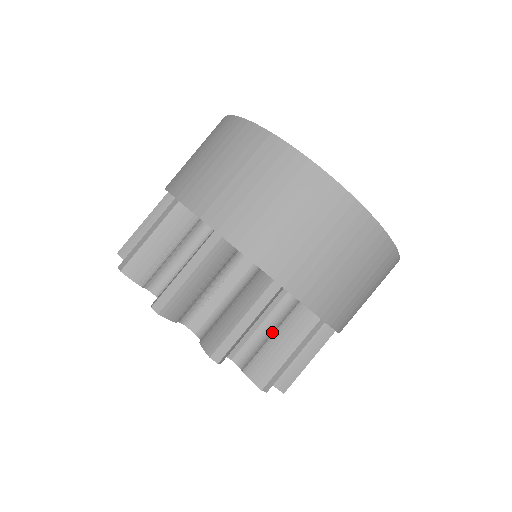
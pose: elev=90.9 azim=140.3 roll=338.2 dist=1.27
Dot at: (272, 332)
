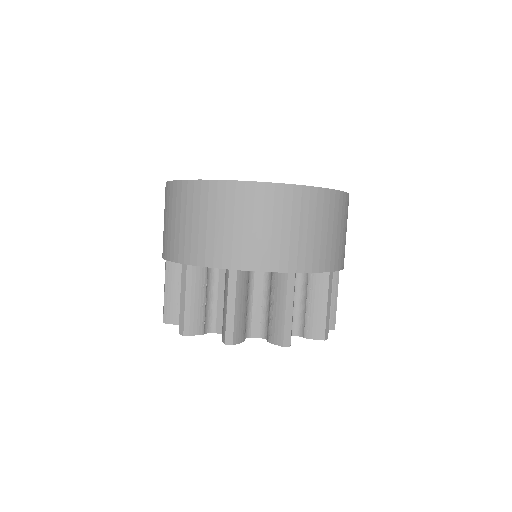
Dot at: occluded
